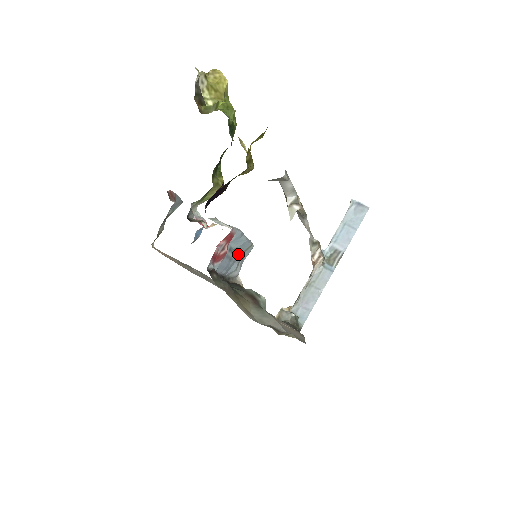
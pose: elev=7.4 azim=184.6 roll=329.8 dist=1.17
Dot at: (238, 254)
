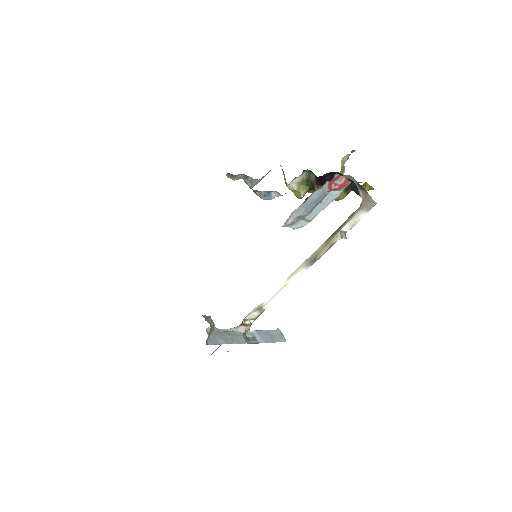
Dot at: (311, 210)
